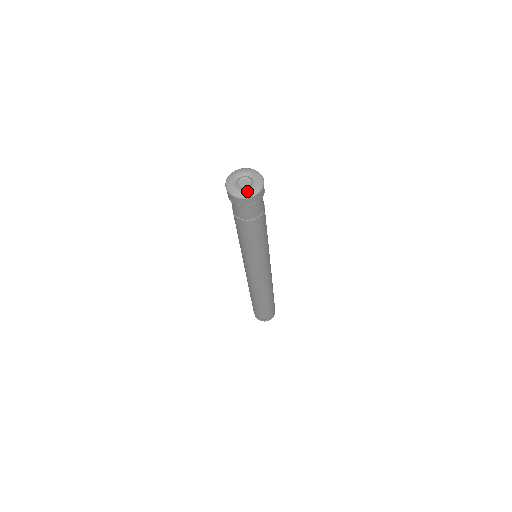
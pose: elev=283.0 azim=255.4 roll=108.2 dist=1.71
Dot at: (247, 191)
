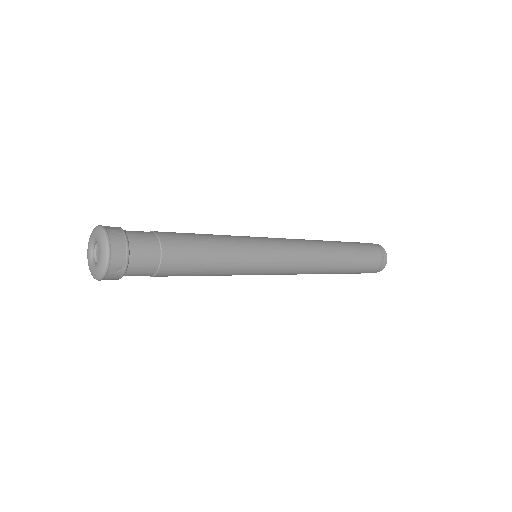
Dot at: (99, 264)
